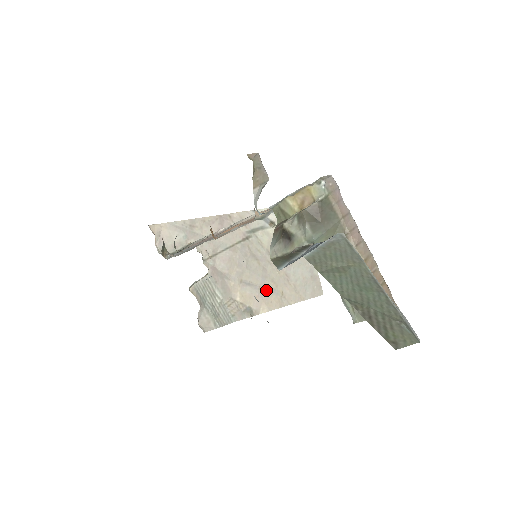
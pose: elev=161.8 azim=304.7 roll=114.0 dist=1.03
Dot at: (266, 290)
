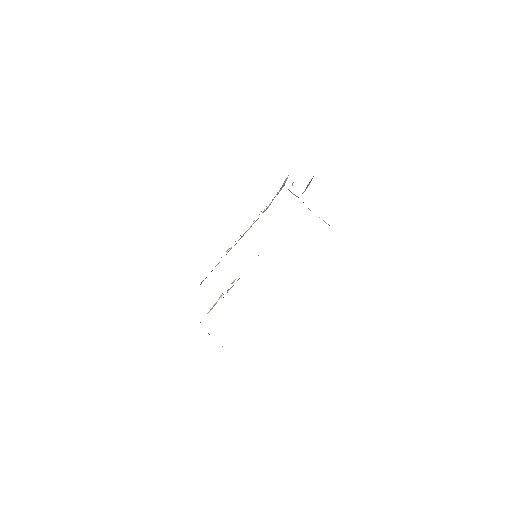
Dot at: occluded
